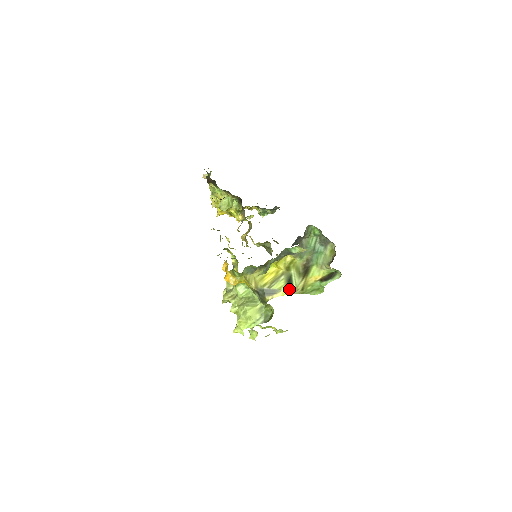
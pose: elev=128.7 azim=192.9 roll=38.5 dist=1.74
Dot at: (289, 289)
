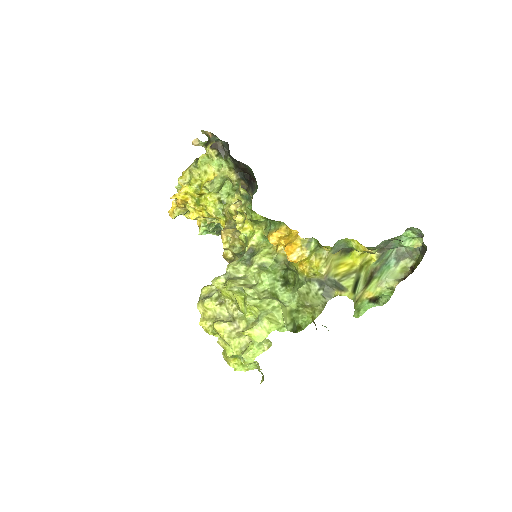
Dot at: (353, 293)
